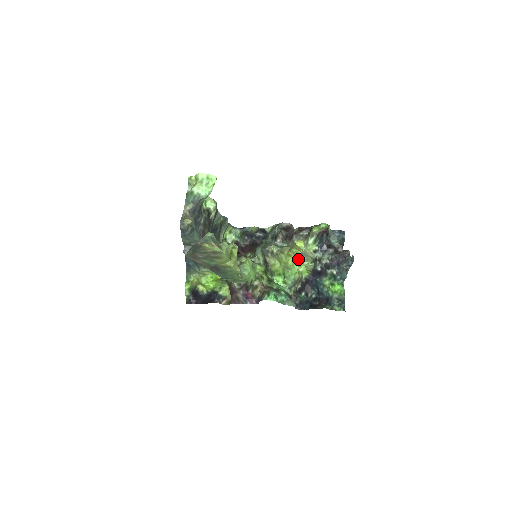
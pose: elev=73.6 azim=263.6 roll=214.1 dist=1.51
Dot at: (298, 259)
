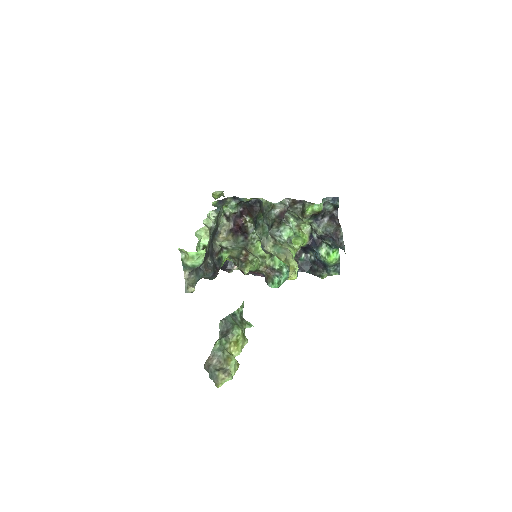
Dot at: (295, 221)
